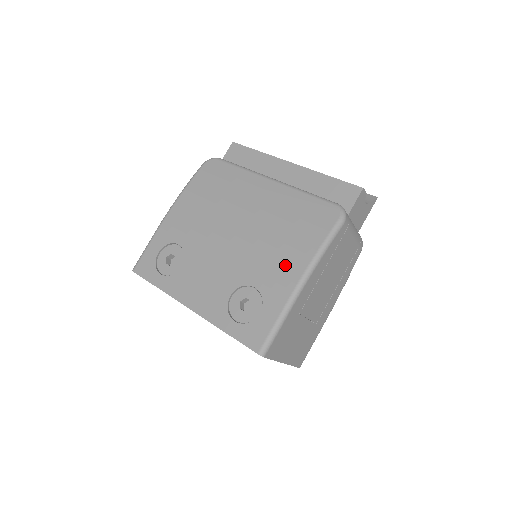
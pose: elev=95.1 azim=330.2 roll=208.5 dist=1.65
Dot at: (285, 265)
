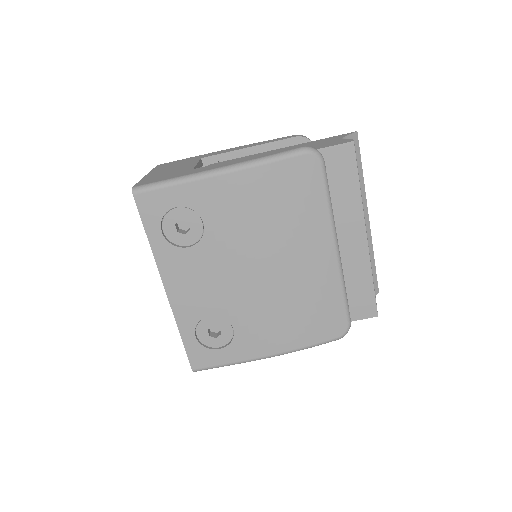
Dot at: (270, 337)
